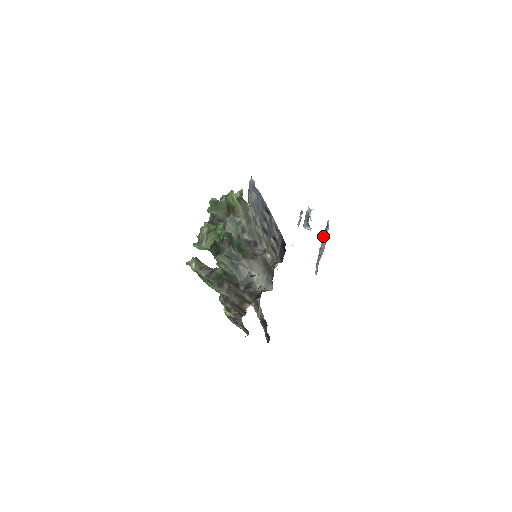
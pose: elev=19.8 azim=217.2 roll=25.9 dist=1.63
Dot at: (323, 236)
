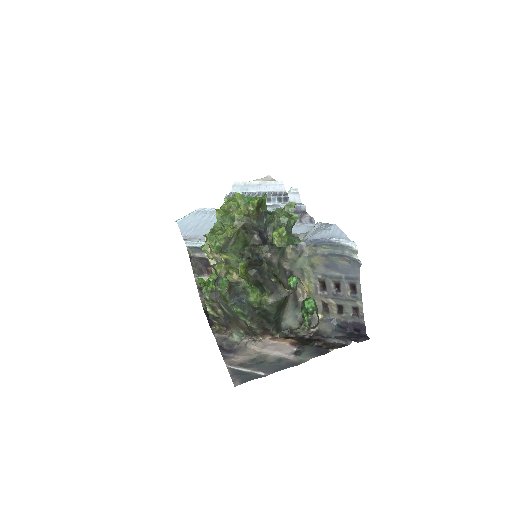
Dot at: (258, 182)
